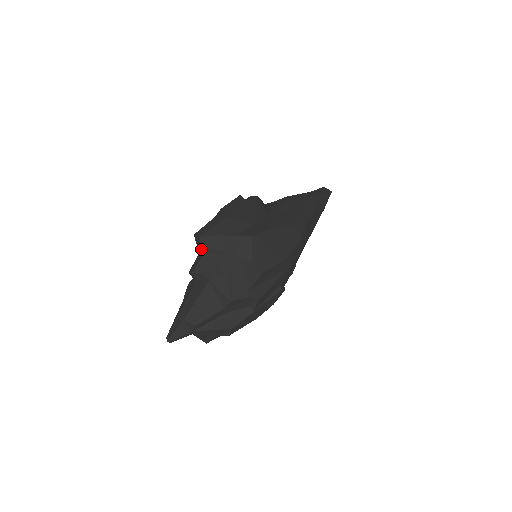
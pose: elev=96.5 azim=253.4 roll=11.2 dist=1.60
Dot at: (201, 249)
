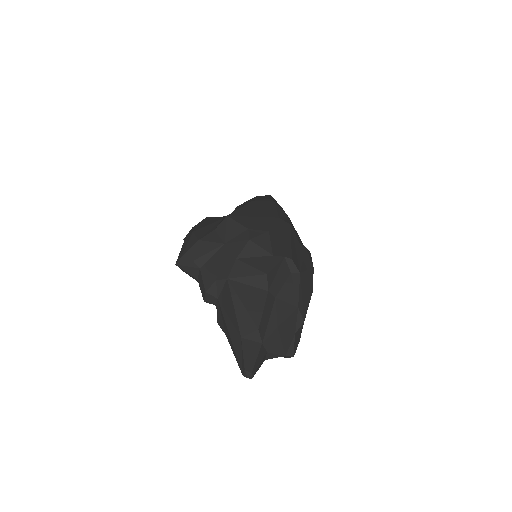
Dot at: (194, 269)
